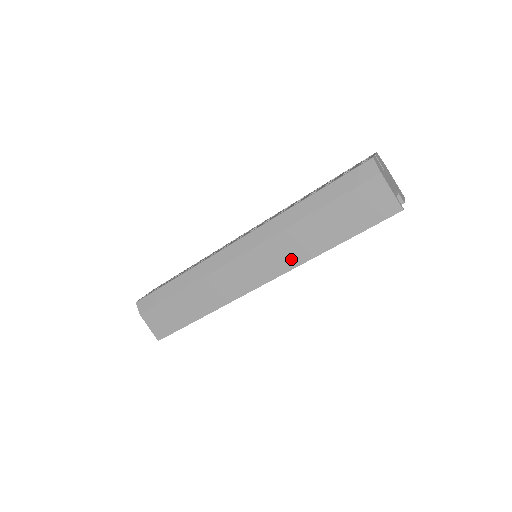
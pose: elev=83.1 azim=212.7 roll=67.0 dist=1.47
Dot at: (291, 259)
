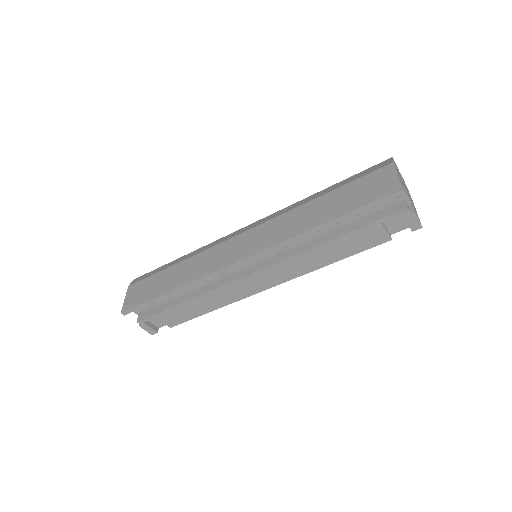
Dot at: (280, 235)
